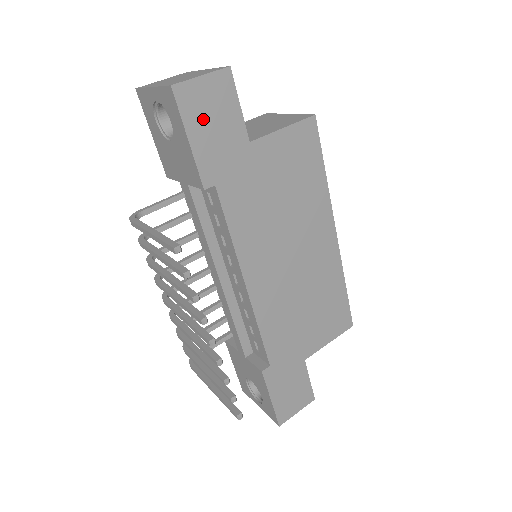
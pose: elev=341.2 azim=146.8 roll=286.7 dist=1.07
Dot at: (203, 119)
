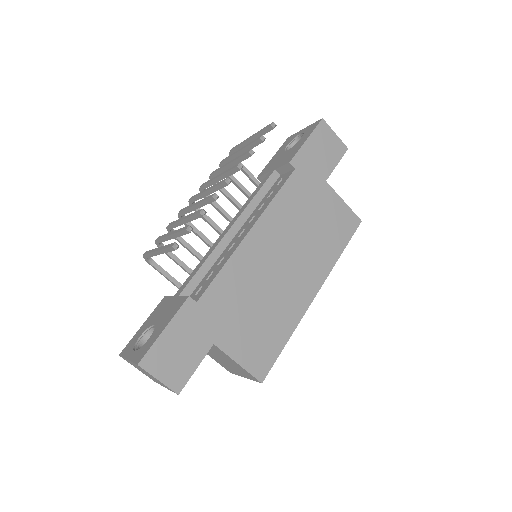
Dot at: (320, 144)
